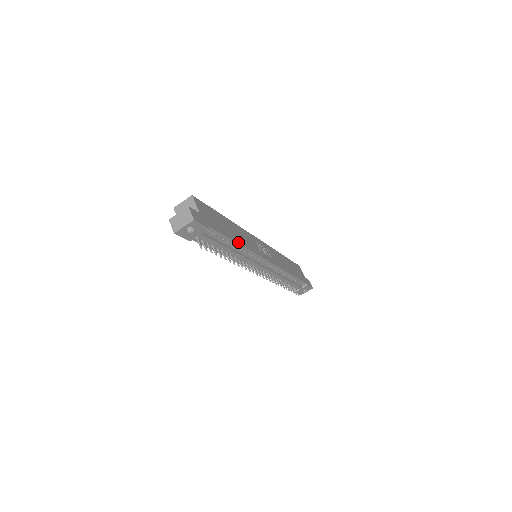
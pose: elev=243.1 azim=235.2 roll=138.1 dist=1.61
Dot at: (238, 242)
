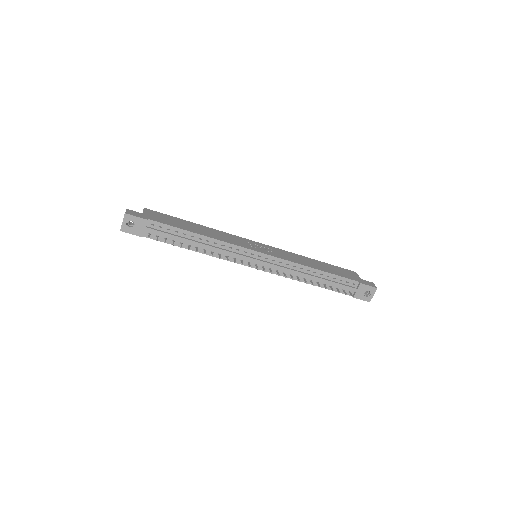
Dot at: (200, 234)
